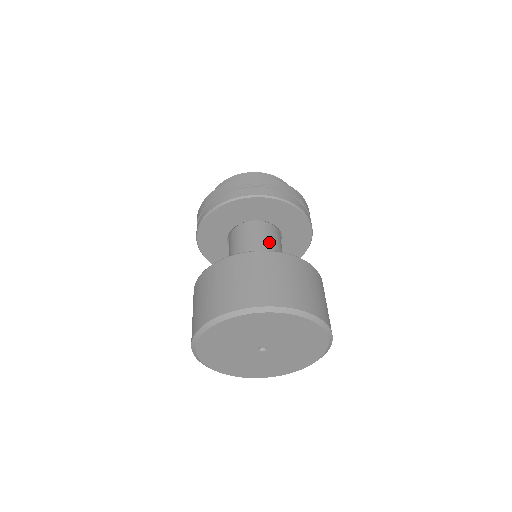
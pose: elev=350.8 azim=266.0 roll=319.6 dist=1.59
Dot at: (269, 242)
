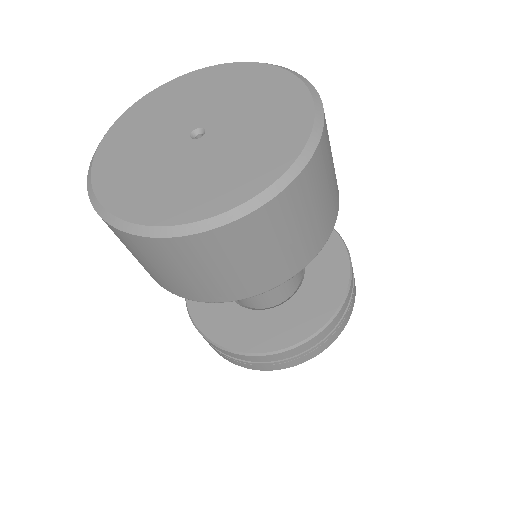
Dot at: occluded
